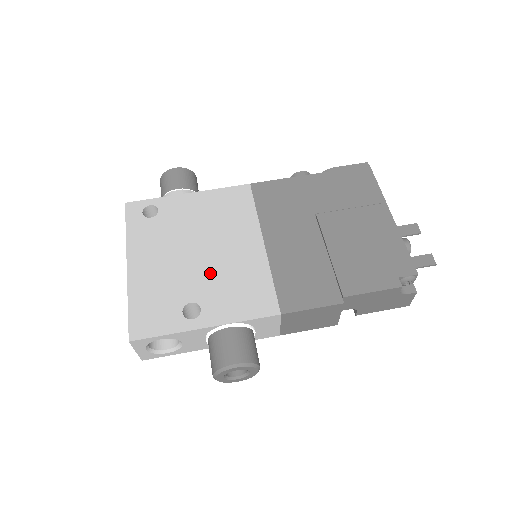
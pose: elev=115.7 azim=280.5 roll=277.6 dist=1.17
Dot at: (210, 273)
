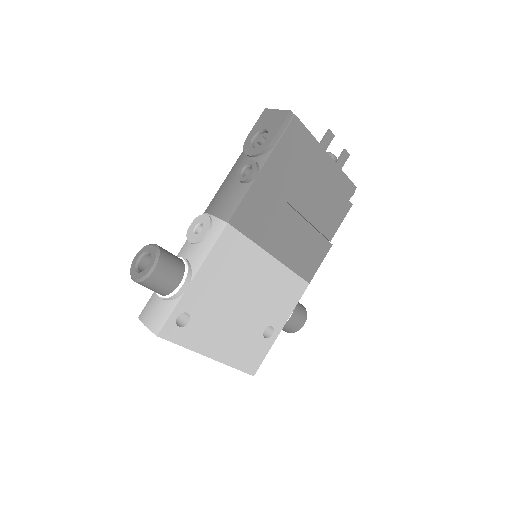
Dot at: (260, 307)
